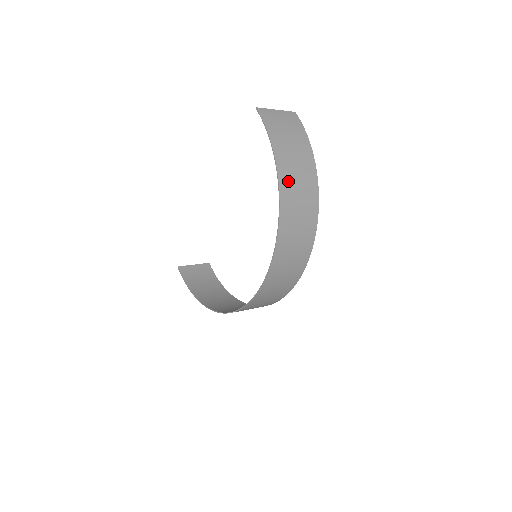
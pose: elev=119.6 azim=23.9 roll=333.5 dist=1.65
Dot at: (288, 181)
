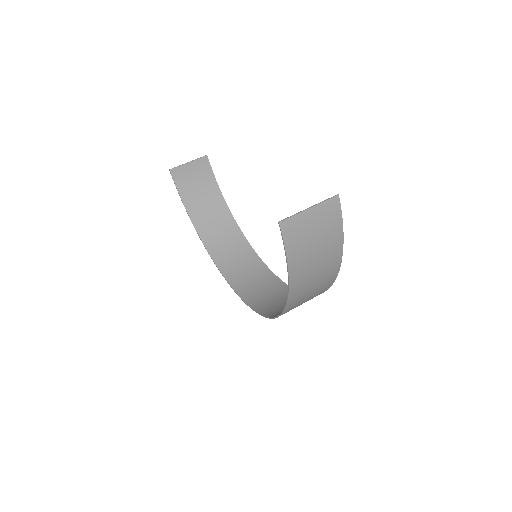
Dot at: (299, 295)
